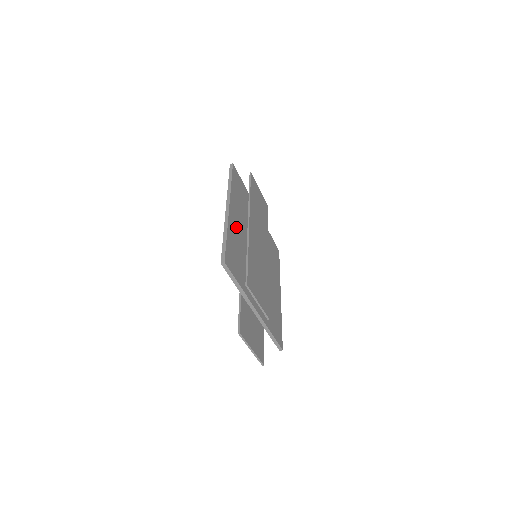
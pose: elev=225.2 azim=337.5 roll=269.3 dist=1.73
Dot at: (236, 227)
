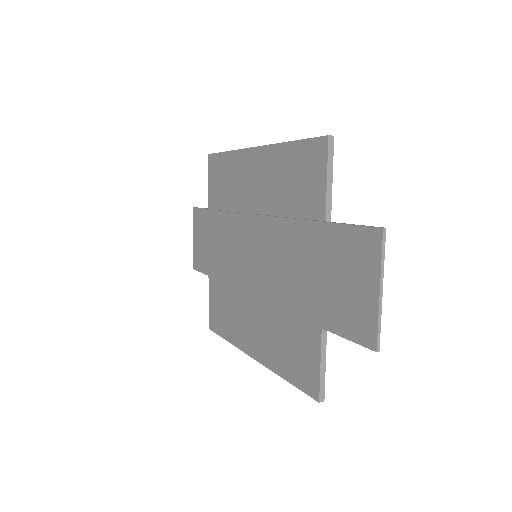
Dot at: occluded
